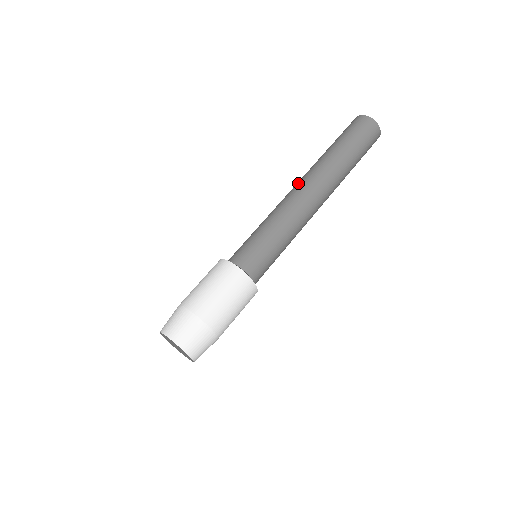
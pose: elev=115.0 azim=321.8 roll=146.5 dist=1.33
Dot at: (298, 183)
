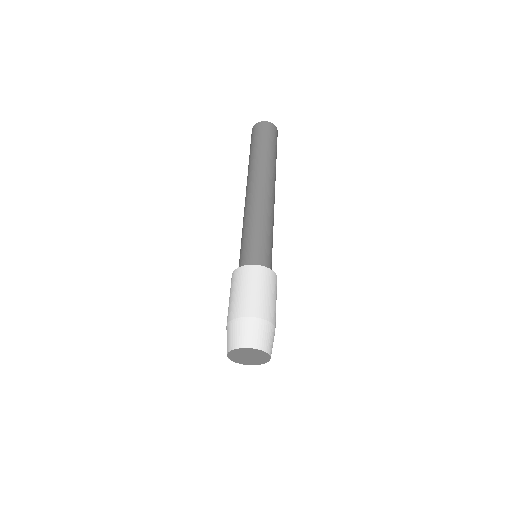
Dot at: (246, 192)
